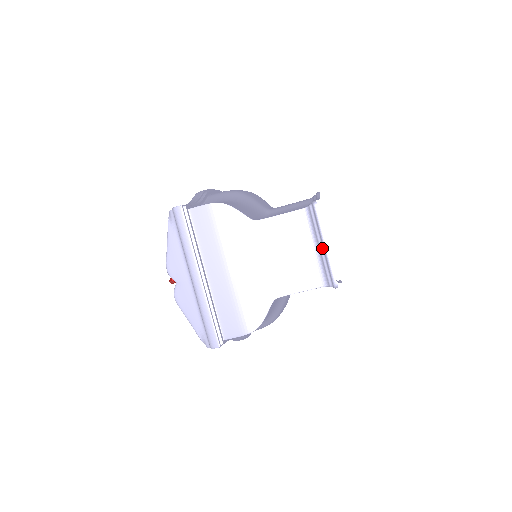
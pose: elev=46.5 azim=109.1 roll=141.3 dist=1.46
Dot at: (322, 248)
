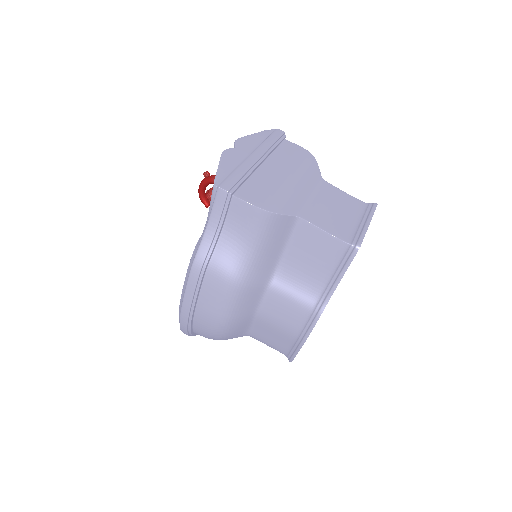
Dot at: (363, 223)
